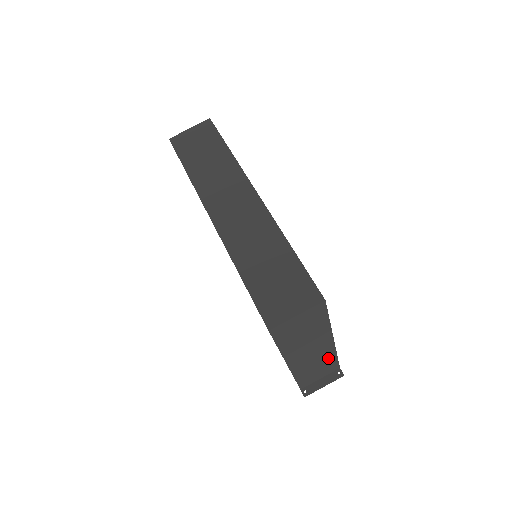
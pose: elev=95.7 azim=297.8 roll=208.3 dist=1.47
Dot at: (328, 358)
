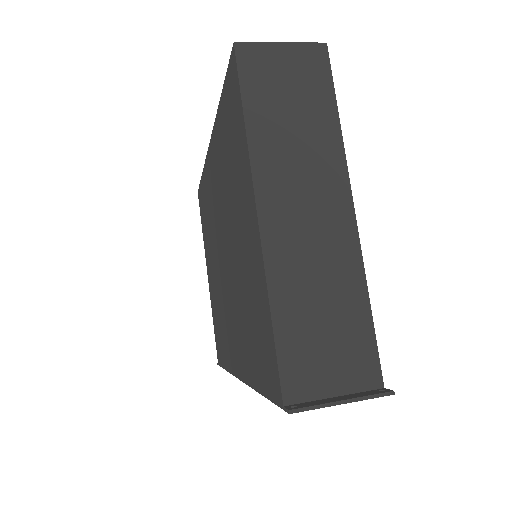
Dot at: (348, 288)
